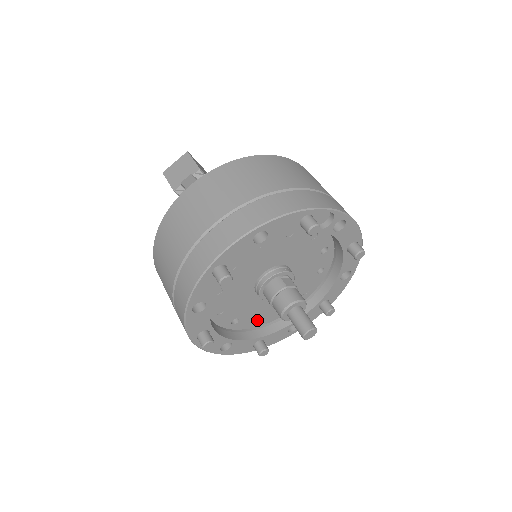
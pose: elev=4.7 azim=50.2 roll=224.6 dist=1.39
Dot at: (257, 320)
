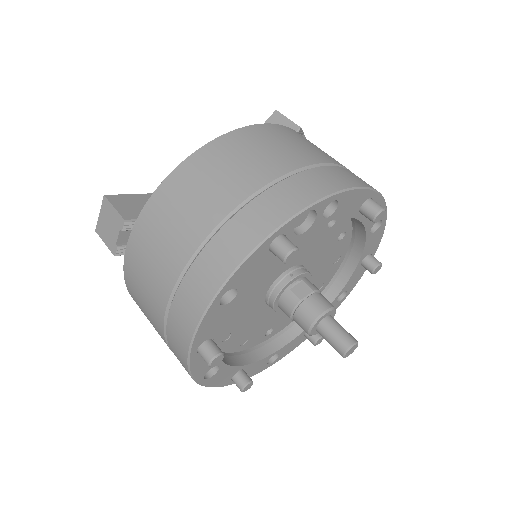
Dot at: occluded
